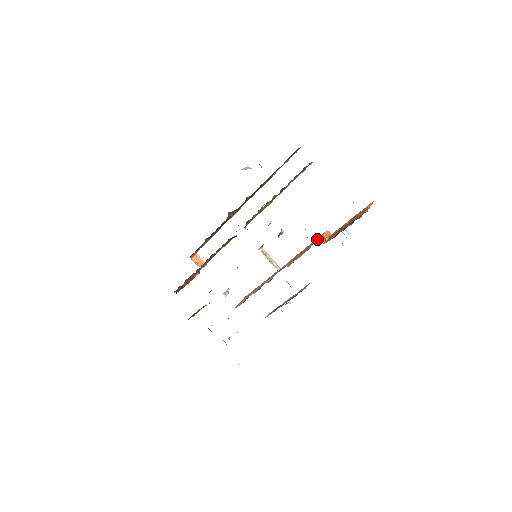
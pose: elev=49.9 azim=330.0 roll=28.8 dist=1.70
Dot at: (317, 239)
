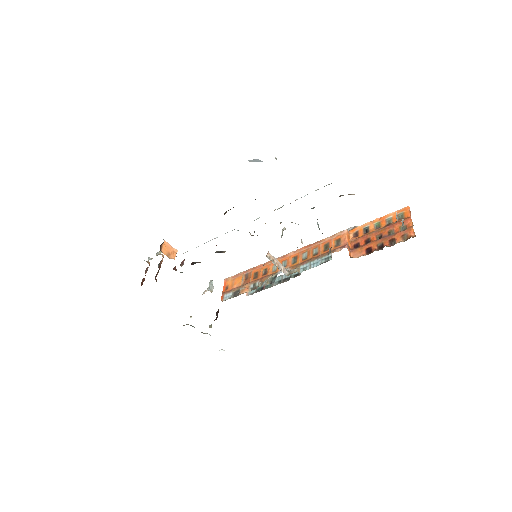
Dot at: (333, 239)
